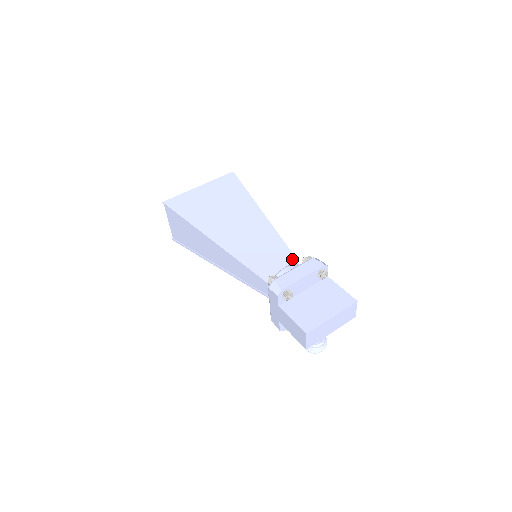
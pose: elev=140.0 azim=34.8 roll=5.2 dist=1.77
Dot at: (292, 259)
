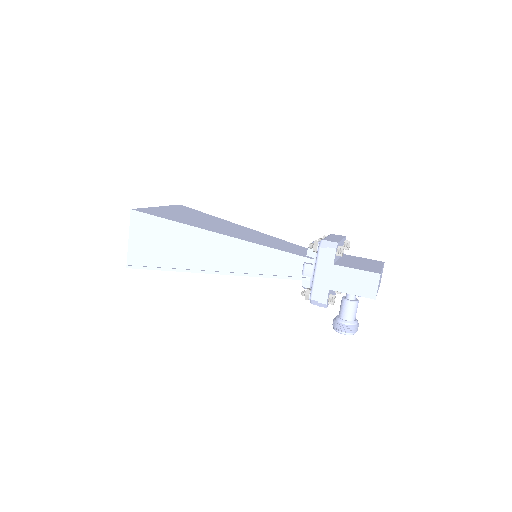
Dot at: (302, 247)
